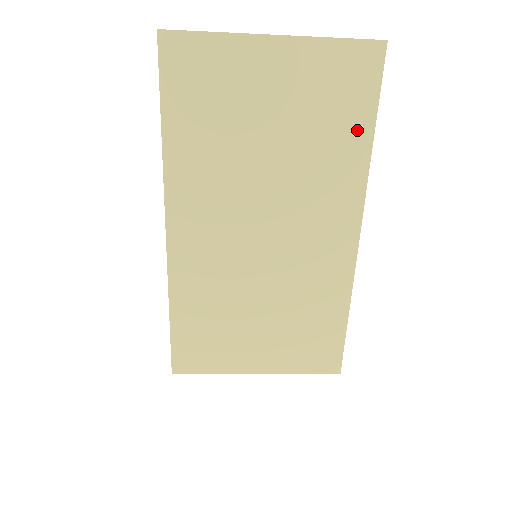
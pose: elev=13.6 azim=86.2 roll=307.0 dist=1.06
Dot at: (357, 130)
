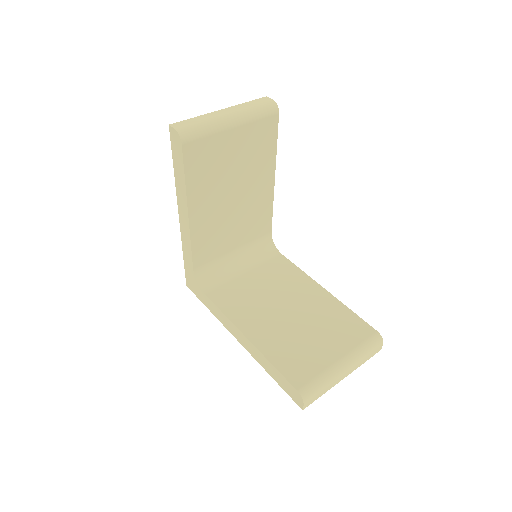
Dot at: occluded
